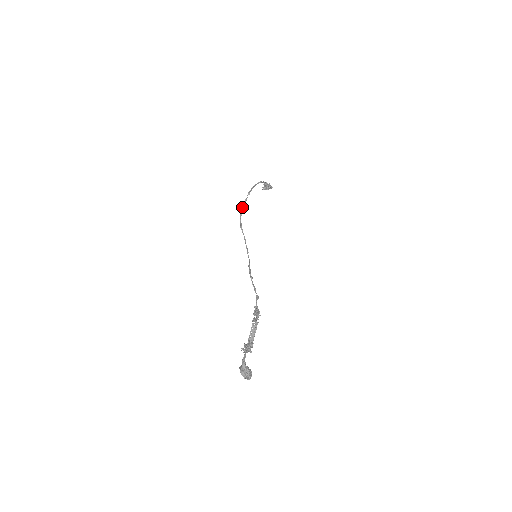
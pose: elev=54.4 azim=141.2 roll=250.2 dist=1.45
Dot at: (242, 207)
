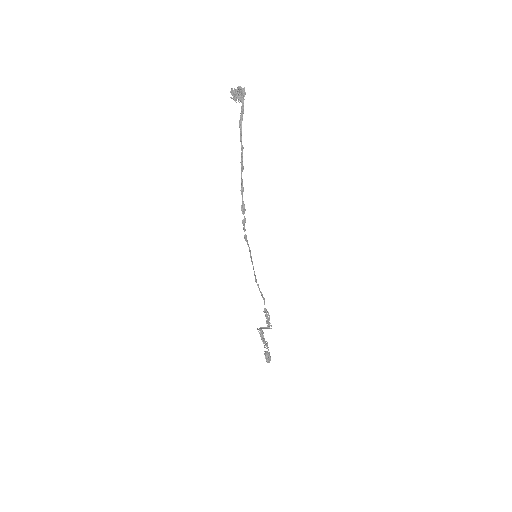
Dot at: (243, 209)
